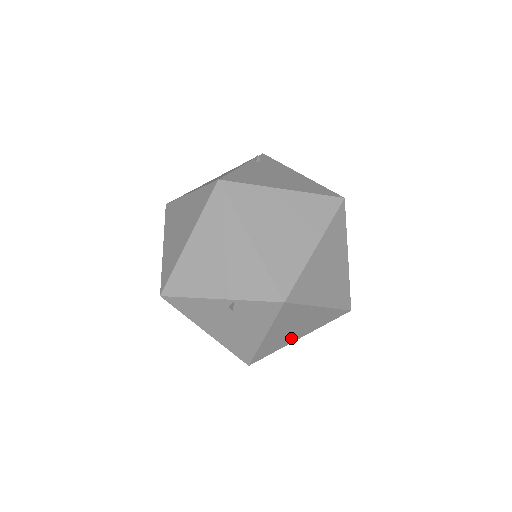
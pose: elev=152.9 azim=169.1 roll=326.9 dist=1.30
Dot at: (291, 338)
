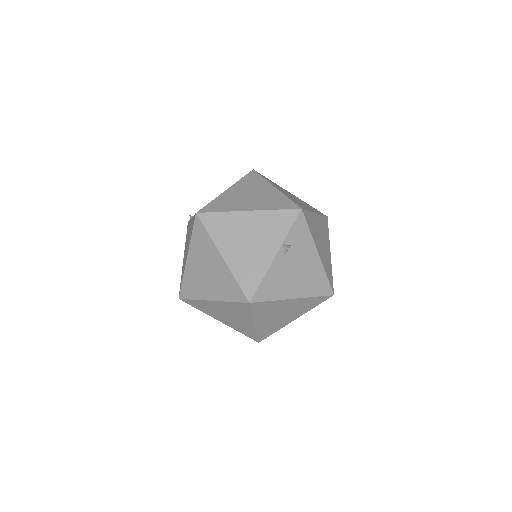
Dot at: (327, 254)
